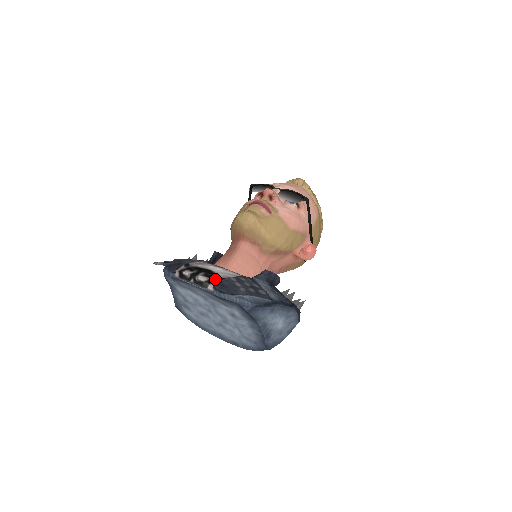
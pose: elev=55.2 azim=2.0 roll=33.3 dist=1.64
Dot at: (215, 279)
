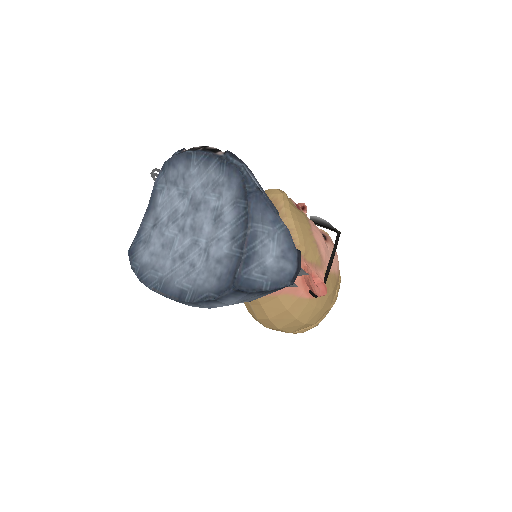
Dot at: occluded
